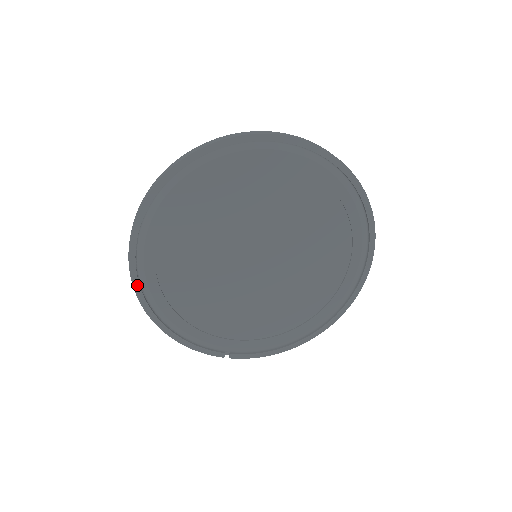
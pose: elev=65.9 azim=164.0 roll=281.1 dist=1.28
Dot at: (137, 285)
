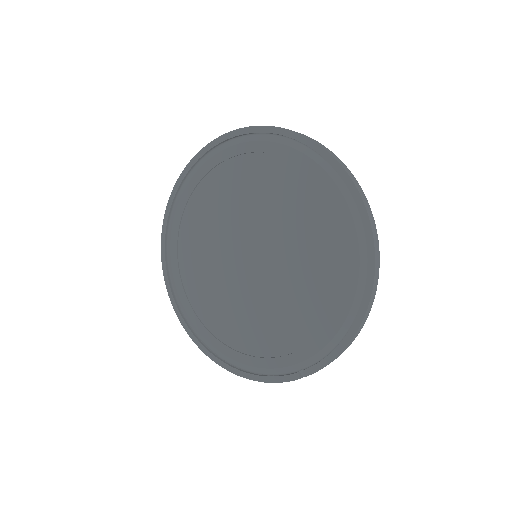
Dot at: (196, 339)
